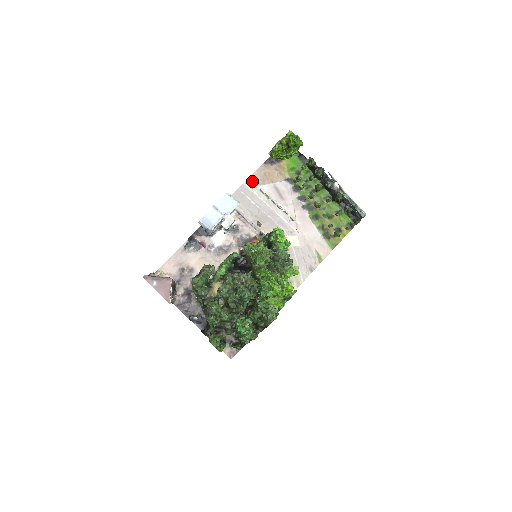
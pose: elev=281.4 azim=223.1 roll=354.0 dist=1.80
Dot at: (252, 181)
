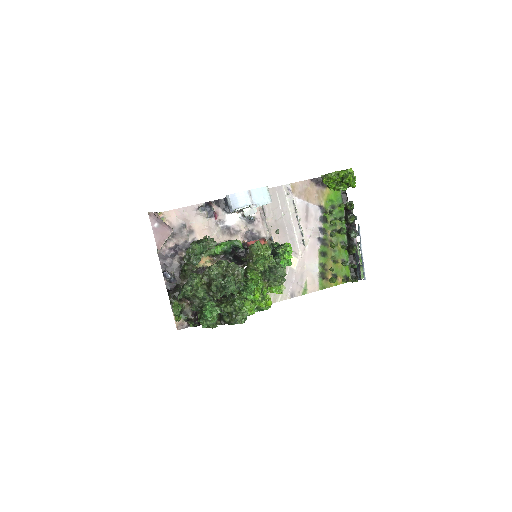
Dot at: (291, 188)
